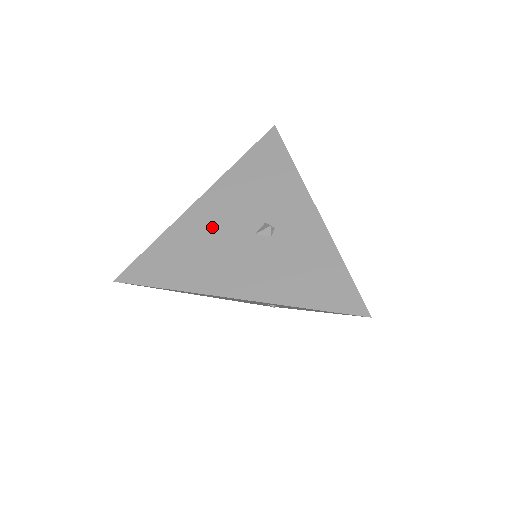
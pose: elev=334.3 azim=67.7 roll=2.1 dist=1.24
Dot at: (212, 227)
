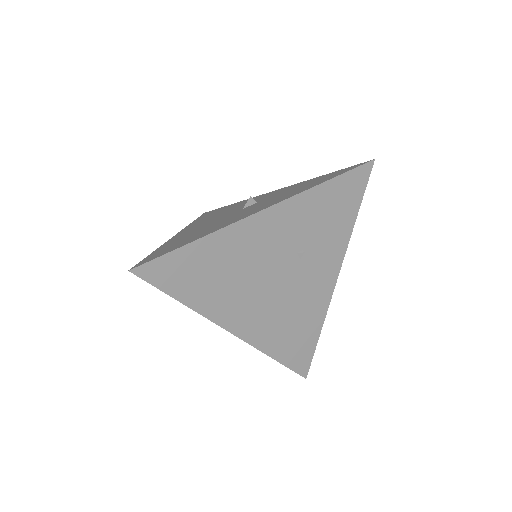
Dot at: (202, 226)
